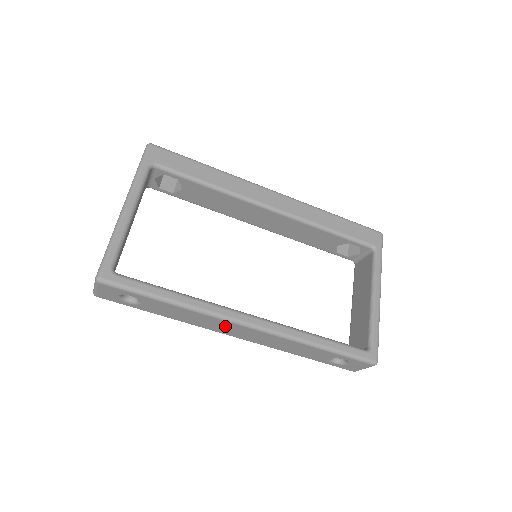
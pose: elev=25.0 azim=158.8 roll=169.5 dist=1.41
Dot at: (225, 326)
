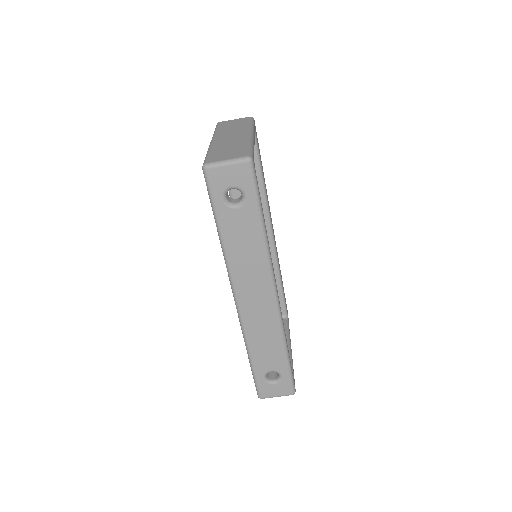
Dot at: (257, 283)
